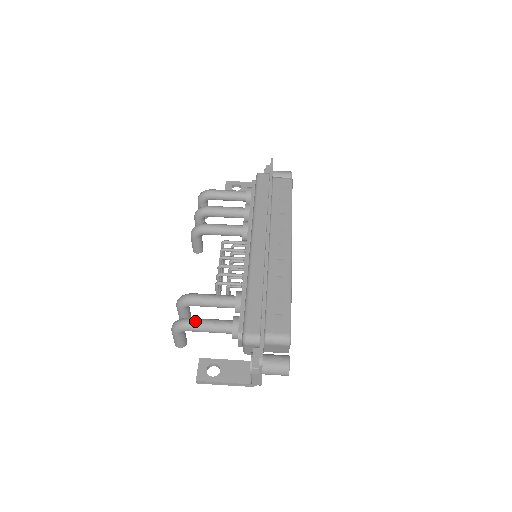
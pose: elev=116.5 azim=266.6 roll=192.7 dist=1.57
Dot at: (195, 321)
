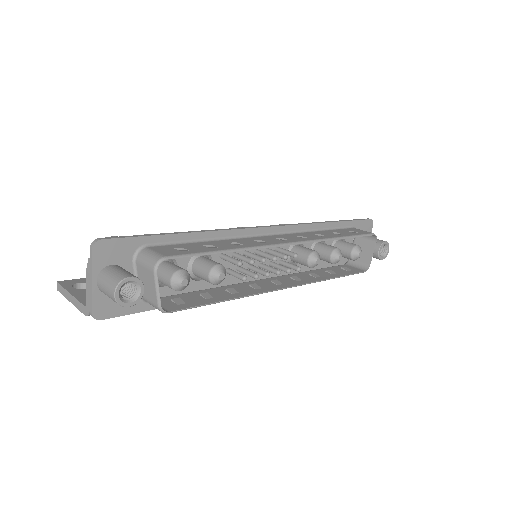
Dot at: occluded
